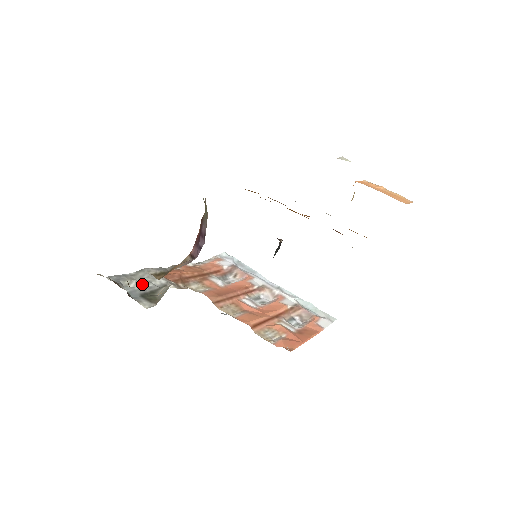
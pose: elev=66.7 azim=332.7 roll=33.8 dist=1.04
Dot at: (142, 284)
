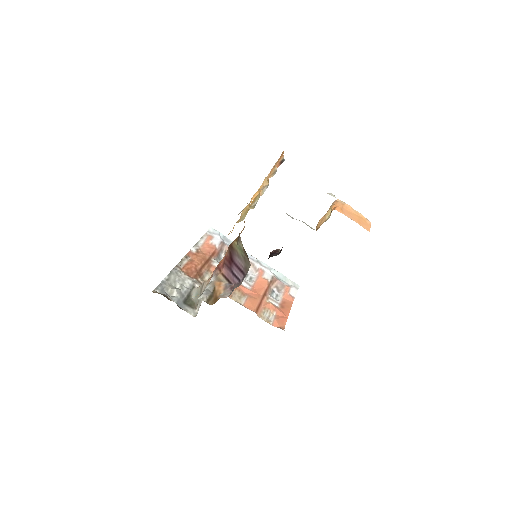
Dot at: (180, 291)
